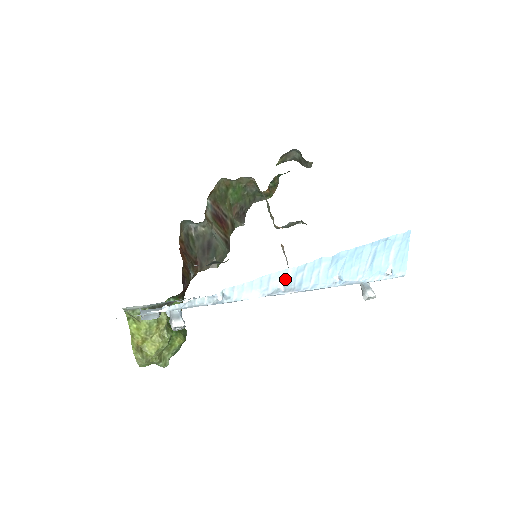
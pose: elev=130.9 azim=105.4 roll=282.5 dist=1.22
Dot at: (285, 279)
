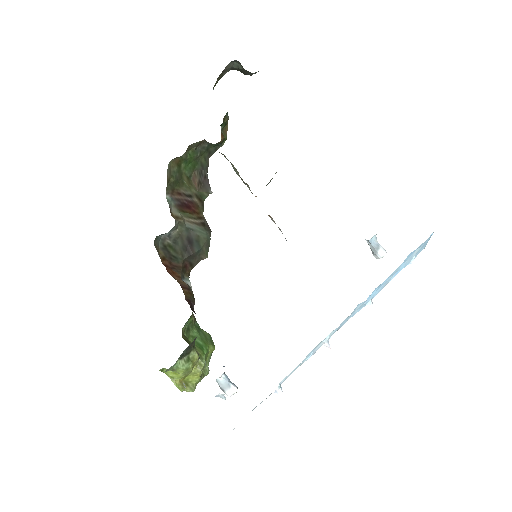
Dot at: (328, 338)
